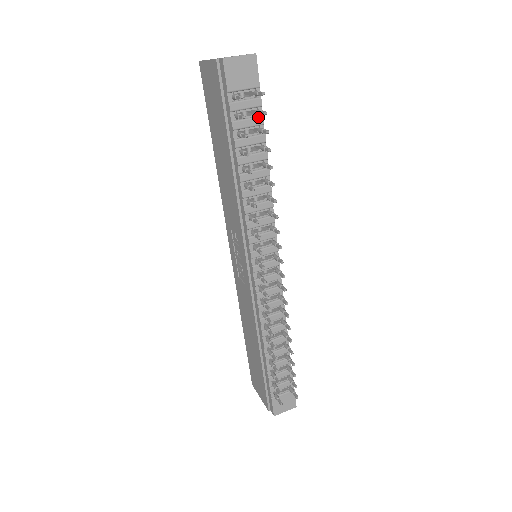
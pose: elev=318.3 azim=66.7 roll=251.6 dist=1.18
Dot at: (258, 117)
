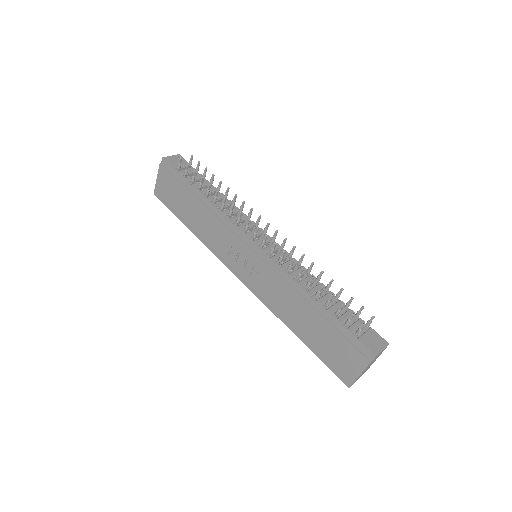
Dot at: (198, 175)
